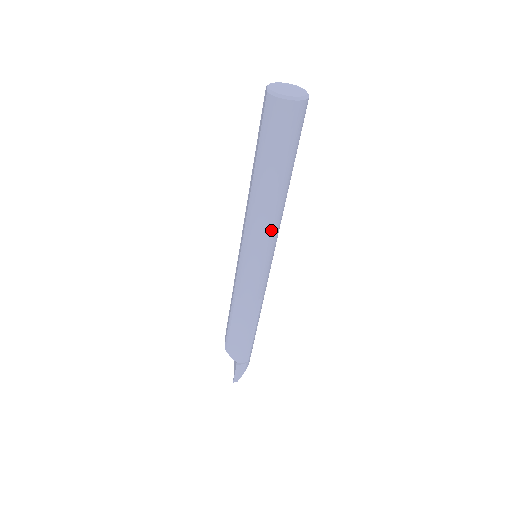
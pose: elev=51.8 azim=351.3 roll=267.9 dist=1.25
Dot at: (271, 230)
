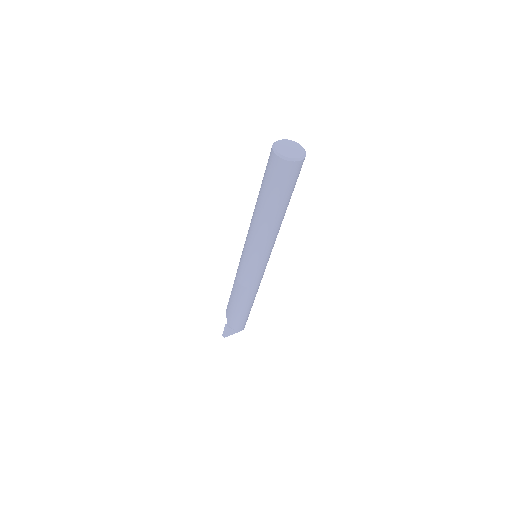
Dot at: (256, 240)
